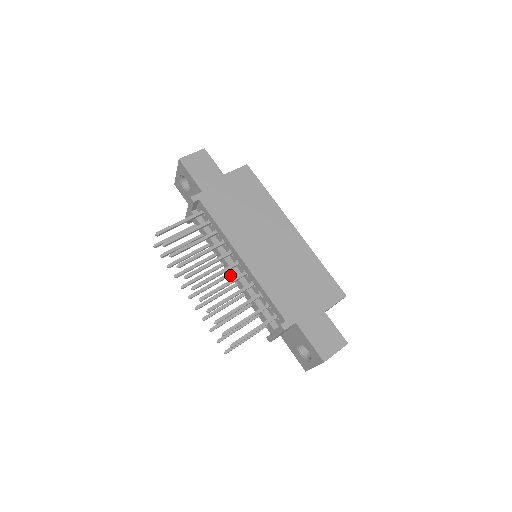
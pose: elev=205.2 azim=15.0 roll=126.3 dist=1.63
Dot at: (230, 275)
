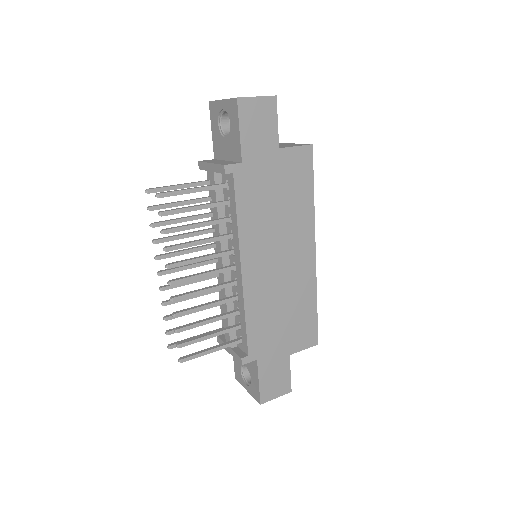
Dot at: (216, 261)
